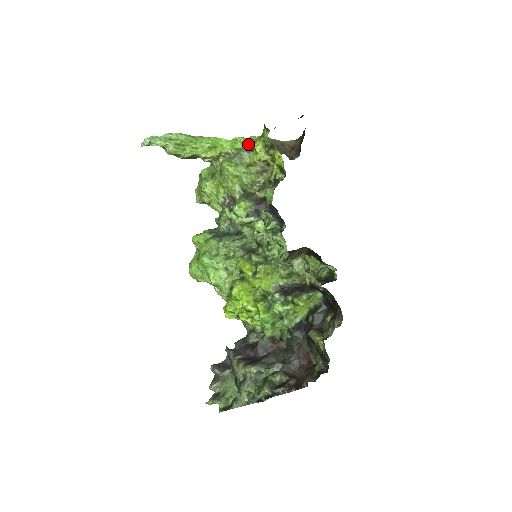
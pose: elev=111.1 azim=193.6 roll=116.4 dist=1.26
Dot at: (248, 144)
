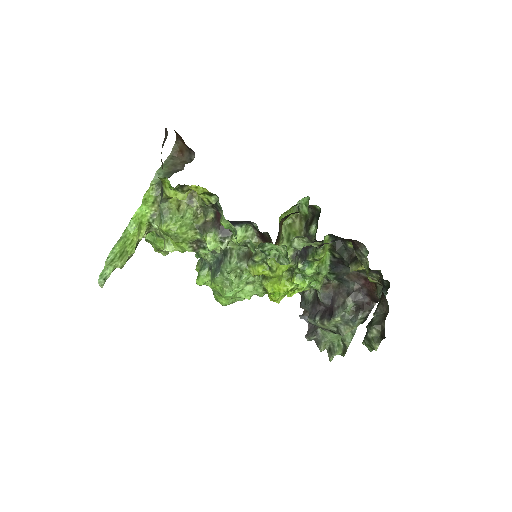
Dot at: (155, 191)
